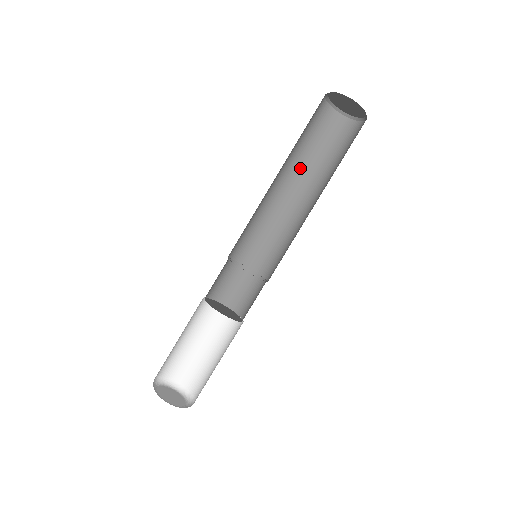
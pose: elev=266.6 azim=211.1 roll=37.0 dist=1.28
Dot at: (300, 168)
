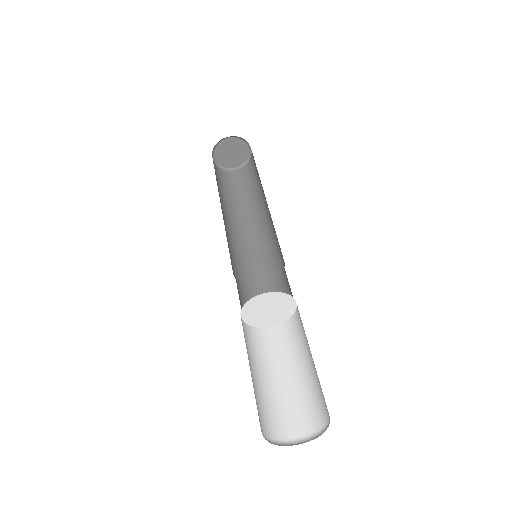
Dot at: (238, 207)
